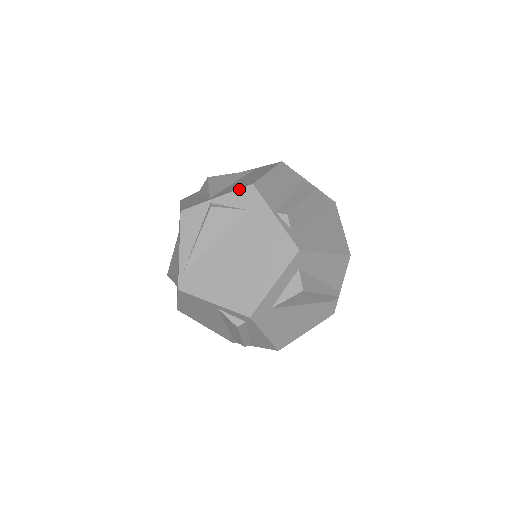
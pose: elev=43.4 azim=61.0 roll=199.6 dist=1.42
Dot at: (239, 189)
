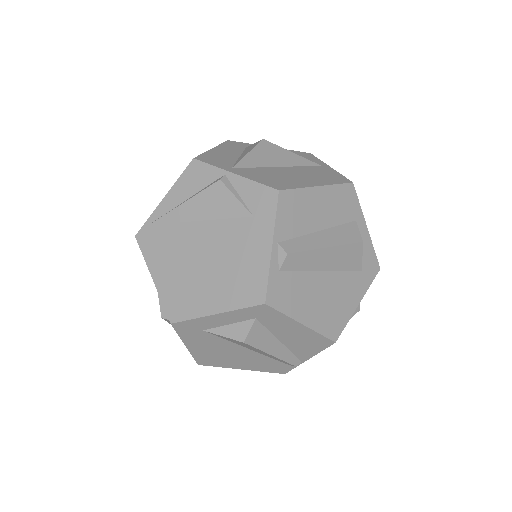
Dot at: (262, 184)
